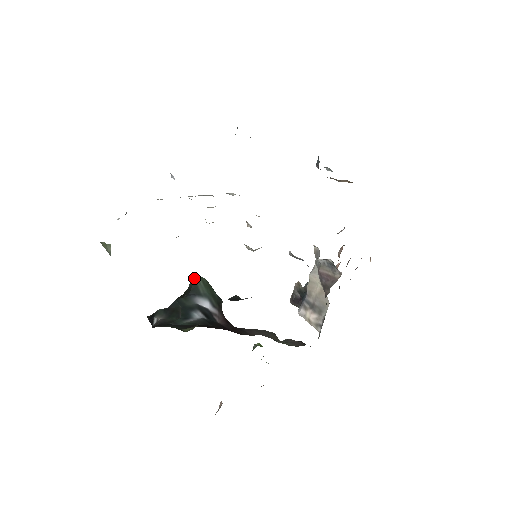
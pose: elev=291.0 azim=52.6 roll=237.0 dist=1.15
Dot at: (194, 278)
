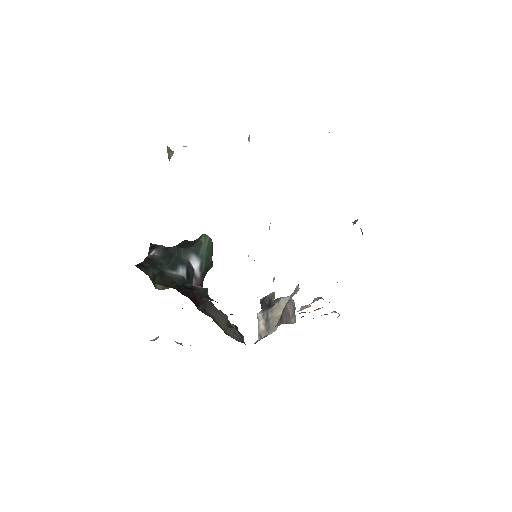
Dot at: (204, 237)
